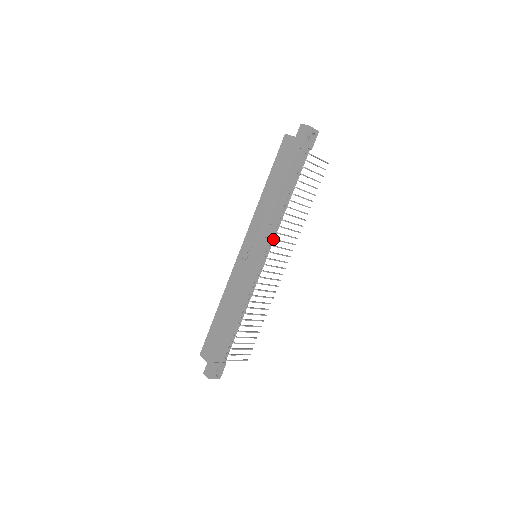
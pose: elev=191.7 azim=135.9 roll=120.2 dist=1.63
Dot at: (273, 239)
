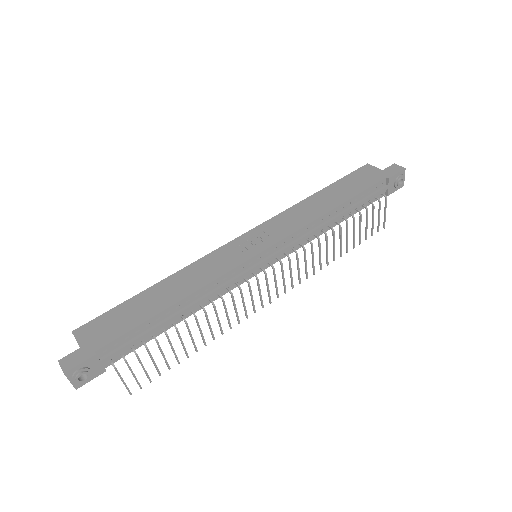
Dot at: (291, 251)
